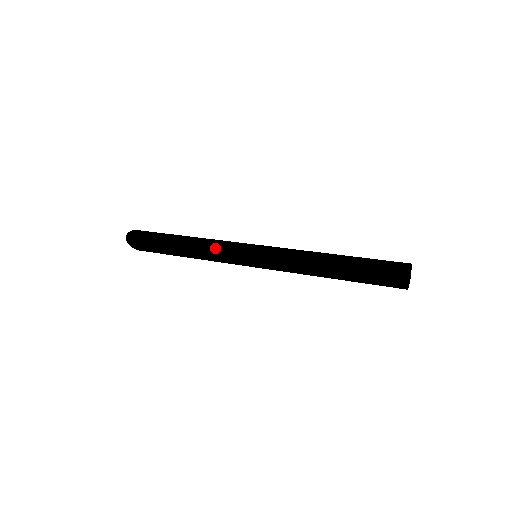
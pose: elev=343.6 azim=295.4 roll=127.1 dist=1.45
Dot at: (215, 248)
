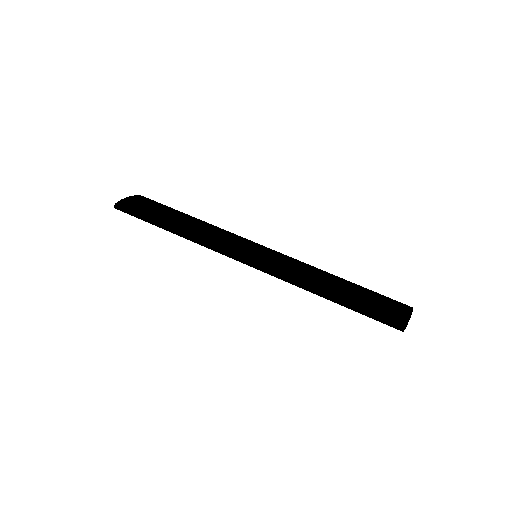
Dot at: occluded
